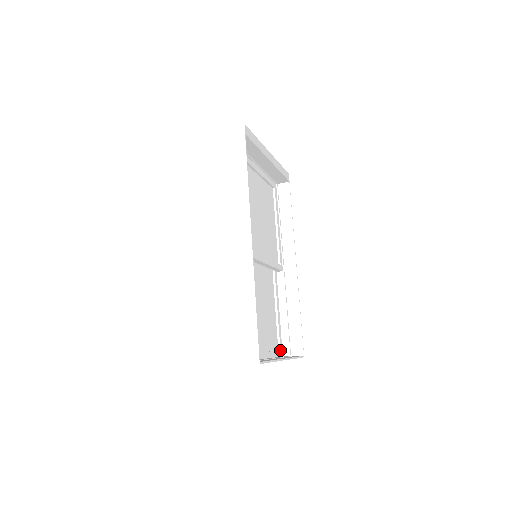
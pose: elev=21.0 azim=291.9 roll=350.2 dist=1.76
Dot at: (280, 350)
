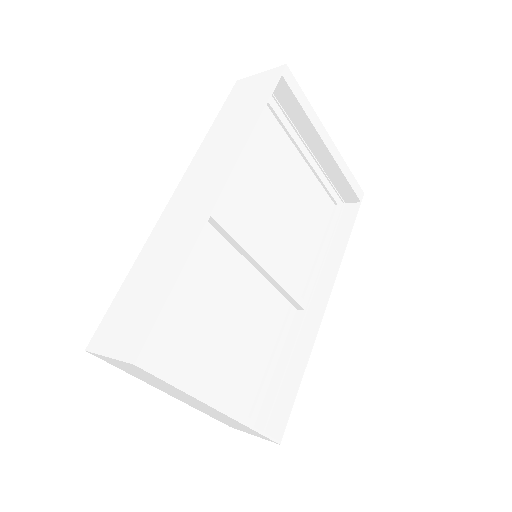
Dot at: (250, 417)
